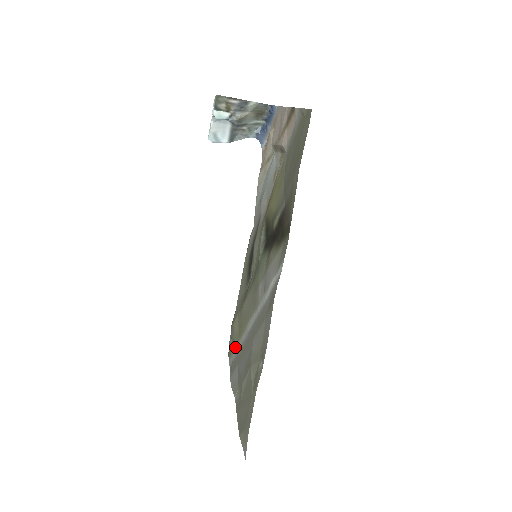
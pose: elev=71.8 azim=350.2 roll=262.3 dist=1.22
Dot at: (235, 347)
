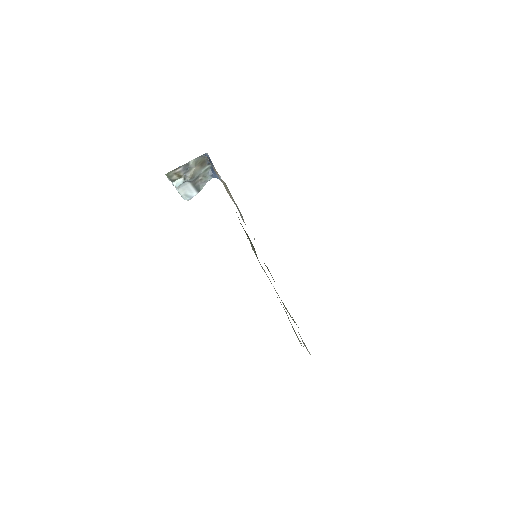
Dot at: (294, 322)
